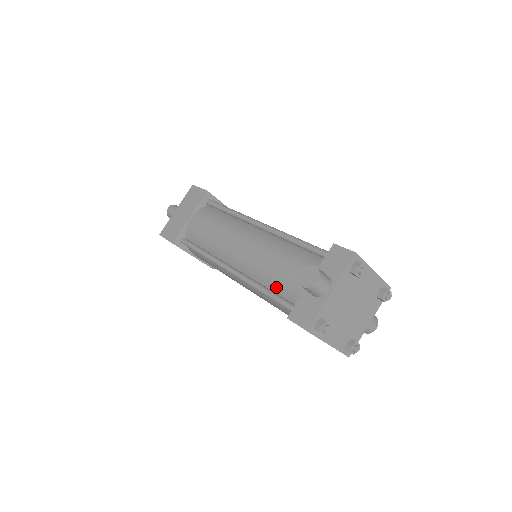
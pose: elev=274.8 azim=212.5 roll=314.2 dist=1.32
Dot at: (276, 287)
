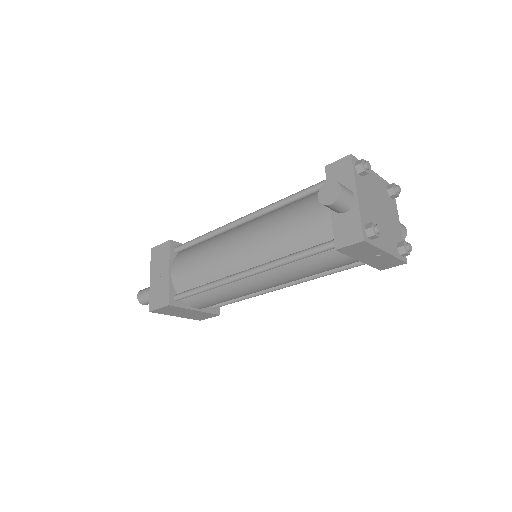
Dot at: (301, 245)
